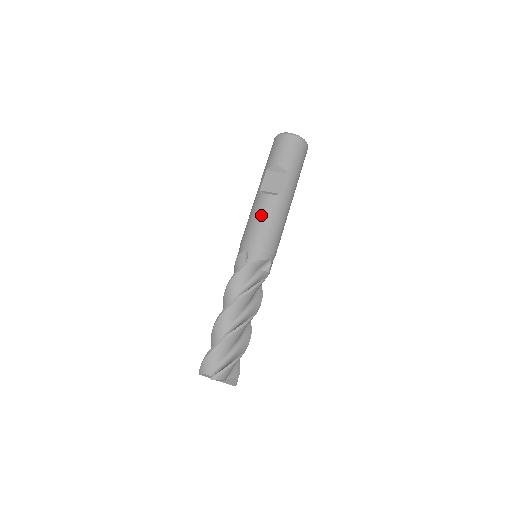
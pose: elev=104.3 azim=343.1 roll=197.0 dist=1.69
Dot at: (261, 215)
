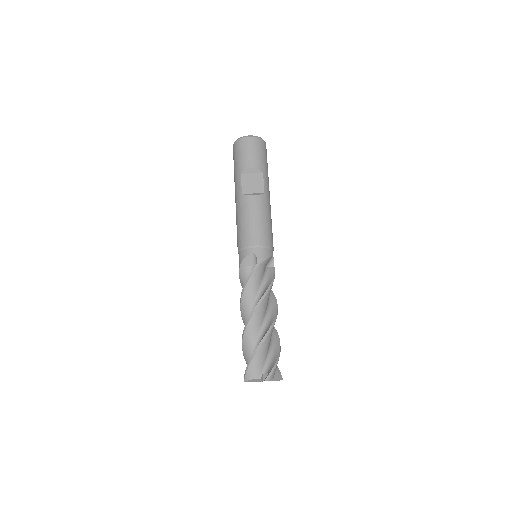
Dot at: (254, 216)
